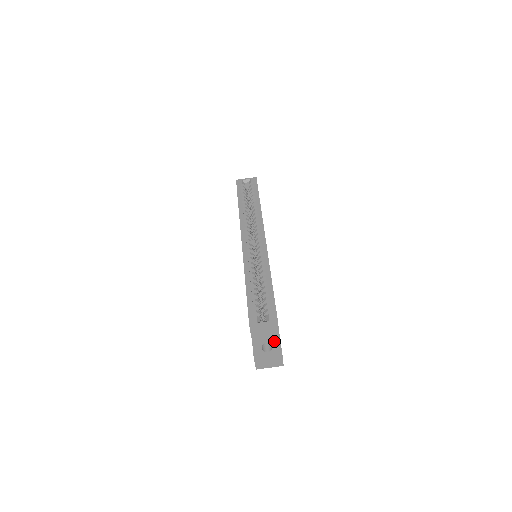
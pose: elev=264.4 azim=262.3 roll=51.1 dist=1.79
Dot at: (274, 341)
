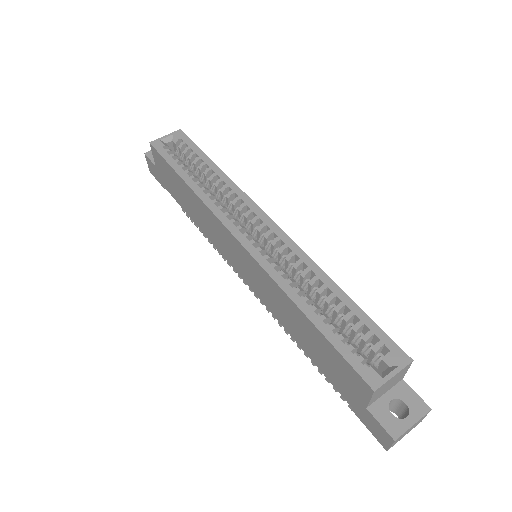
Dot at: (401, 391)
